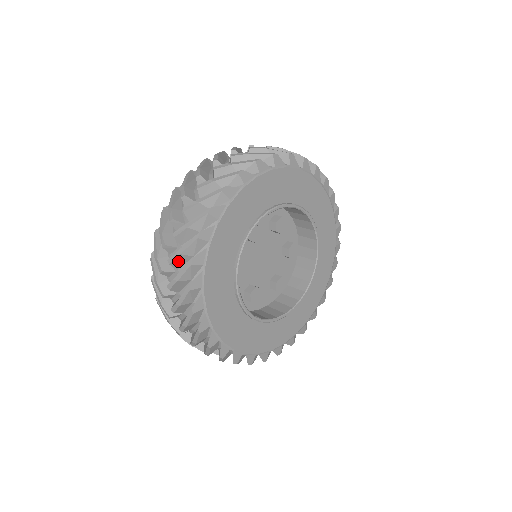
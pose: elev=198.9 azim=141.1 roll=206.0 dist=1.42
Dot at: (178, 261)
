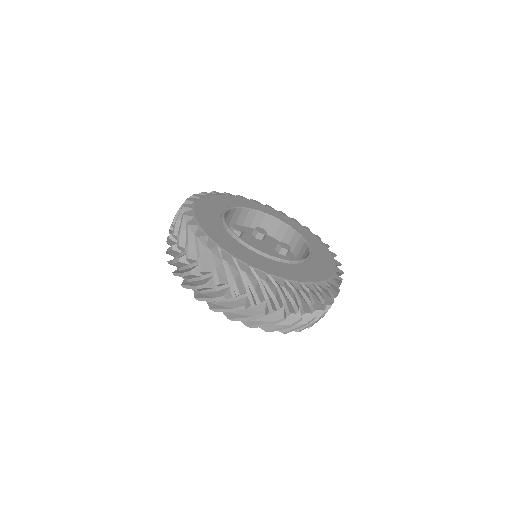
Dot at: (178, 229)
